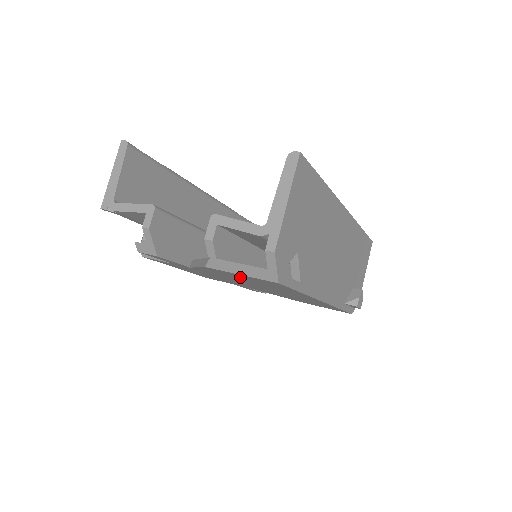
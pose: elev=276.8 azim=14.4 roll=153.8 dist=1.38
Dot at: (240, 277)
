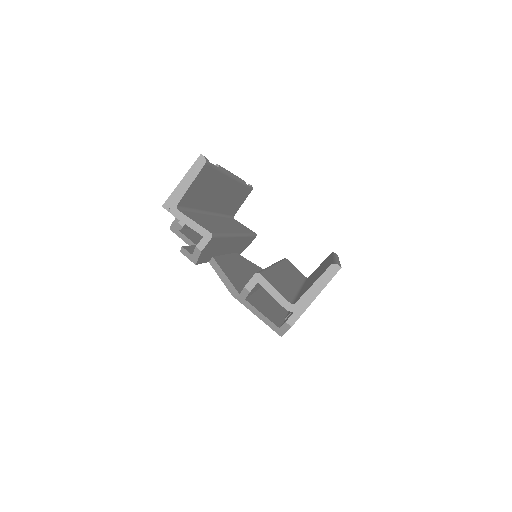
Dot at: occluded
